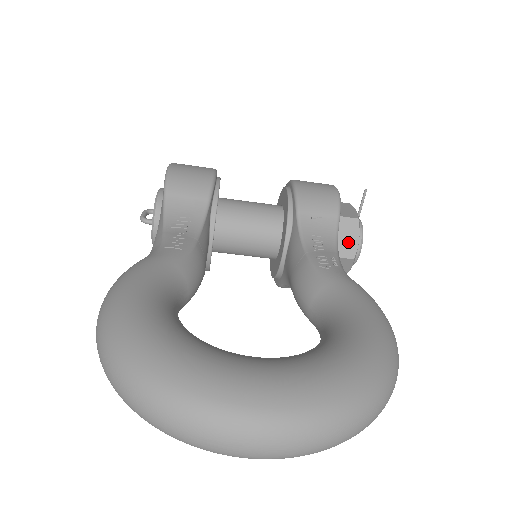
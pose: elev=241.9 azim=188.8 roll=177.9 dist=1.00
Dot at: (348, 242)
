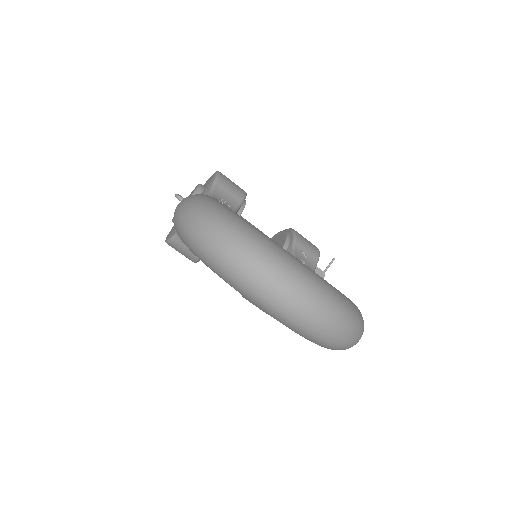
Dot at: occluded
